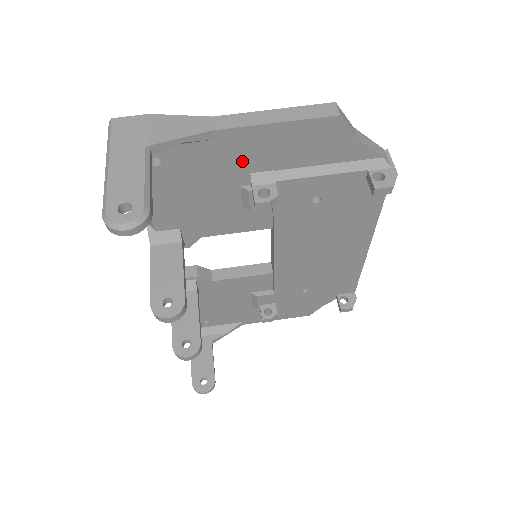
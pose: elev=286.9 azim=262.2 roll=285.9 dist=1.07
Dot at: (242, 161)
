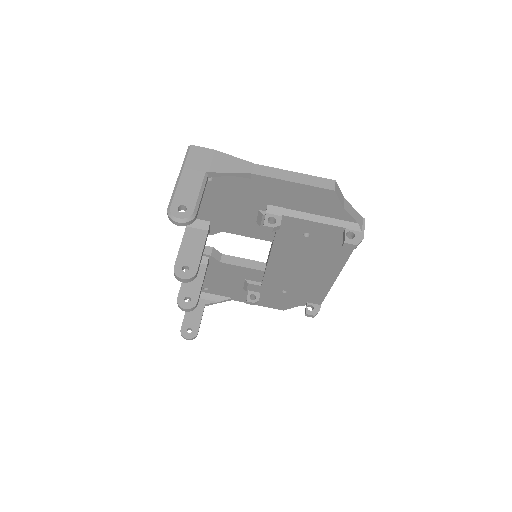
Dot at: (264, 196)
